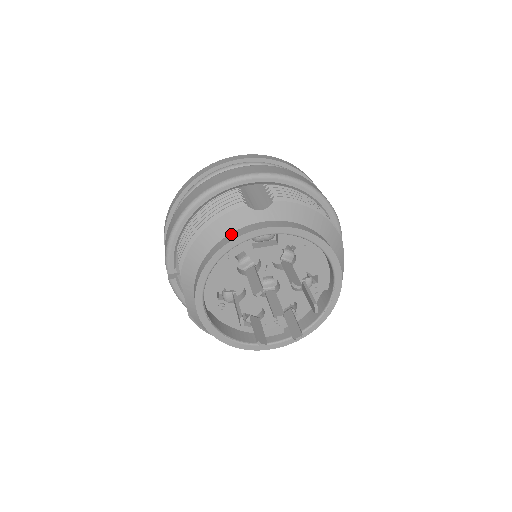
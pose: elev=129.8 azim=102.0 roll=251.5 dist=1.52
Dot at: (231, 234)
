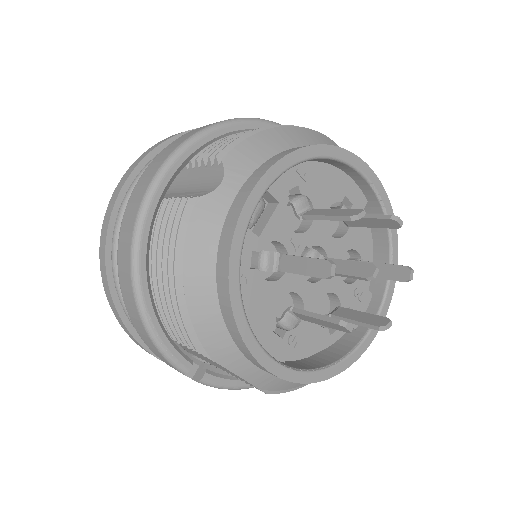
Dot at: (220, 246)
